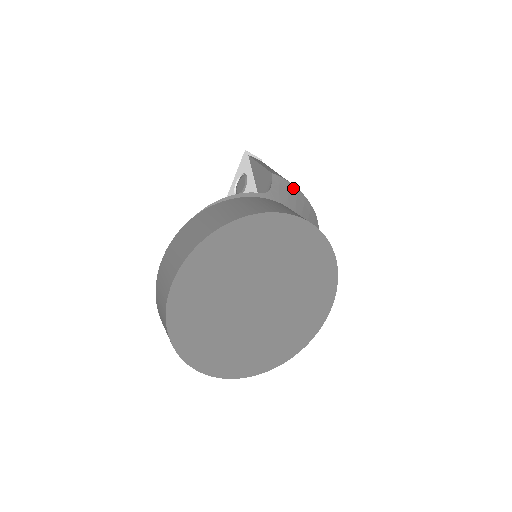
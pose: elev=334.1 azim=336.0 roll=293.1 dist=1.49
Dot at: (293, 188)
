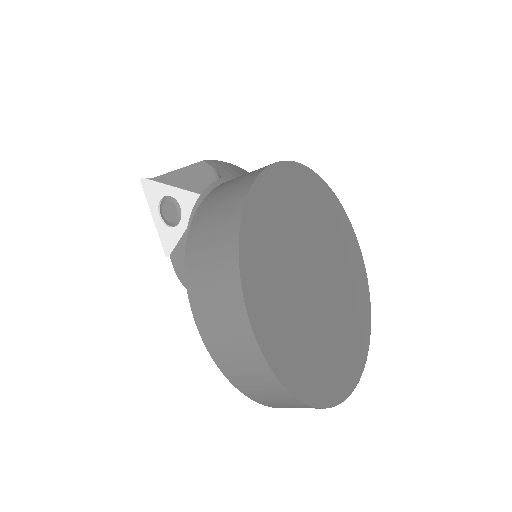
Dot at: (230, 165)
